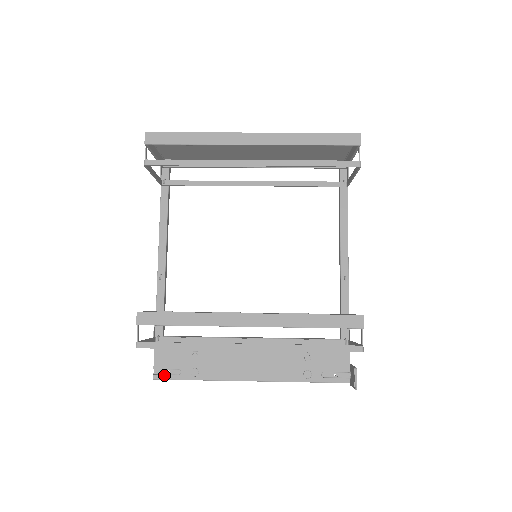
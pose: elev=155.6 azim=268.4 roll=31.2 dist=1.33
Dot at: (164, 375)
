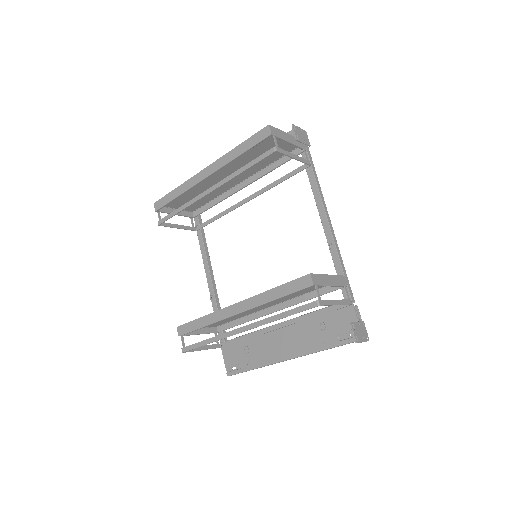
Dot at: (232, 371)
